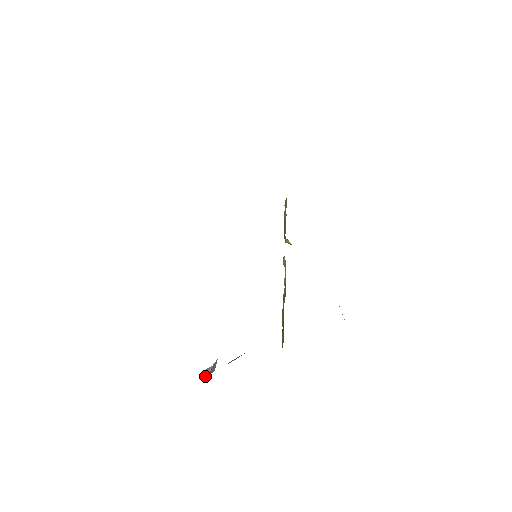
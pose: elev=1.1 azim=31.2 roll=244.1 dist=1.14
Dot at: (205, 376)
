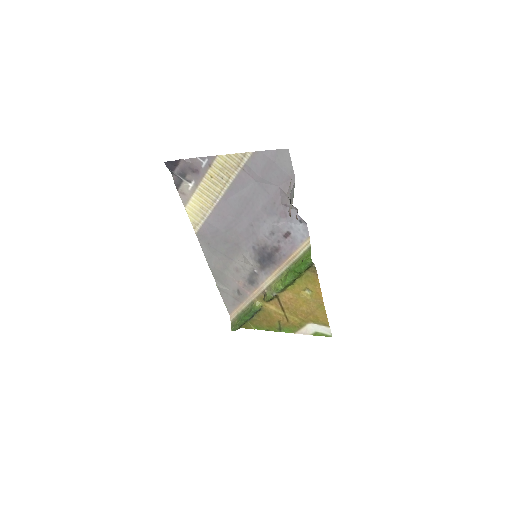
Dot at: occluded
